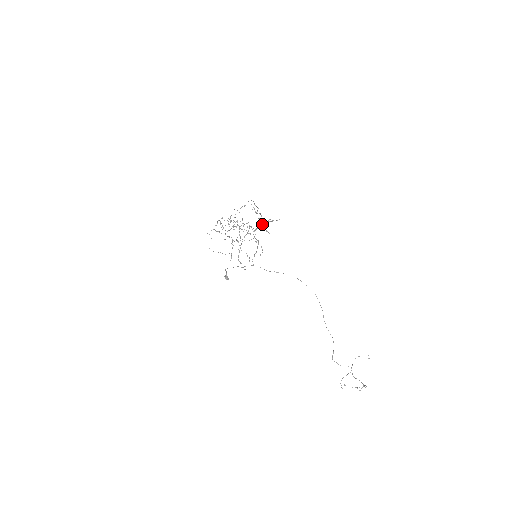
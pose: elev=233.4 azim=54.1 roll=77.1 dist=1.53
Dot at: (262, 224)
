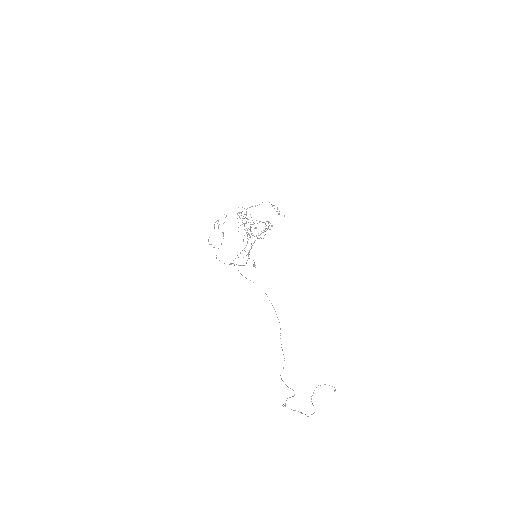
Dot at: occluded
